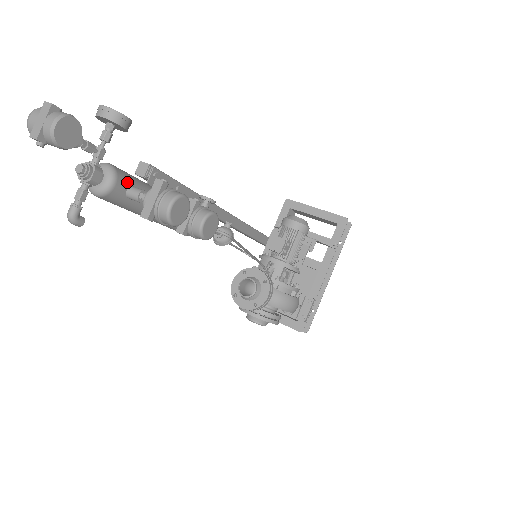
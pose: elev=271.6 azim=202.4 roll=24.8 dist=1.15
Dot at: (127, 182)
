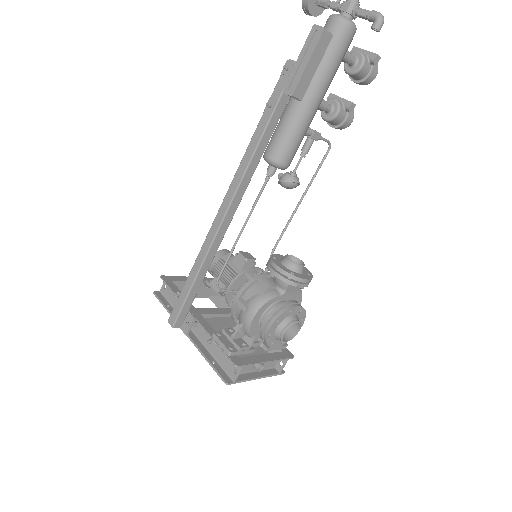
Dot at: occluded
